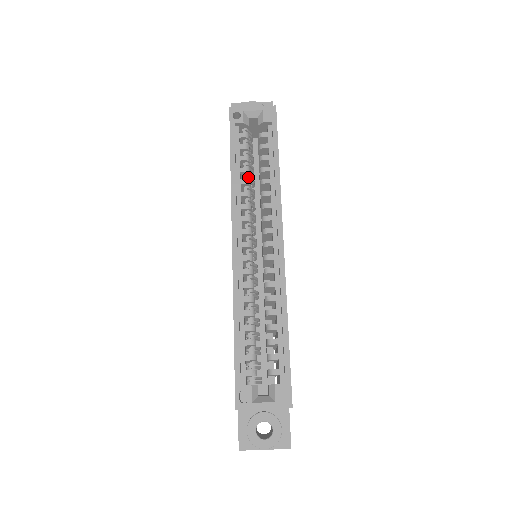
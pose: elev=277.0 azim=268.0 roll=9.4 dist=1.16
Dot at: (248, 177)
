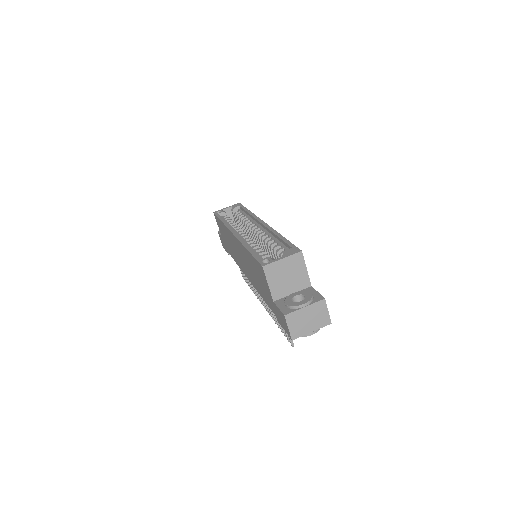
Dot at: occluded
